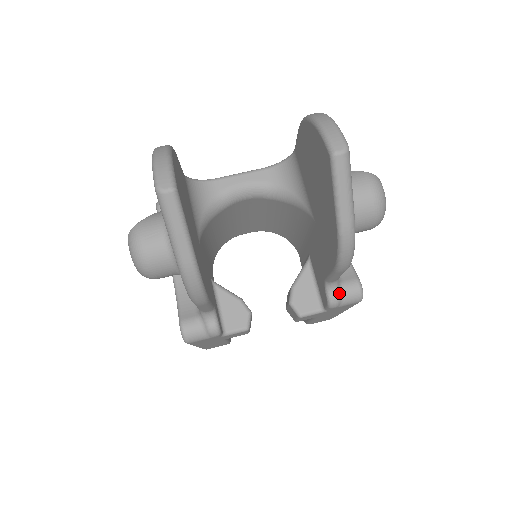
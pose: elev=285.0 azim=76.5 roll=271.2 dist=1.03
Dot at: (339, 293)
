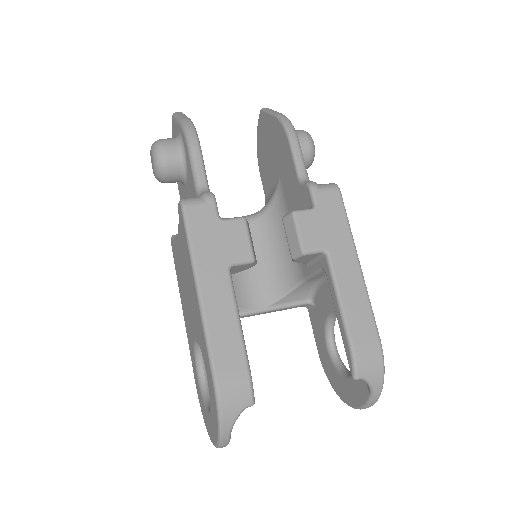
Dot at: occluded
